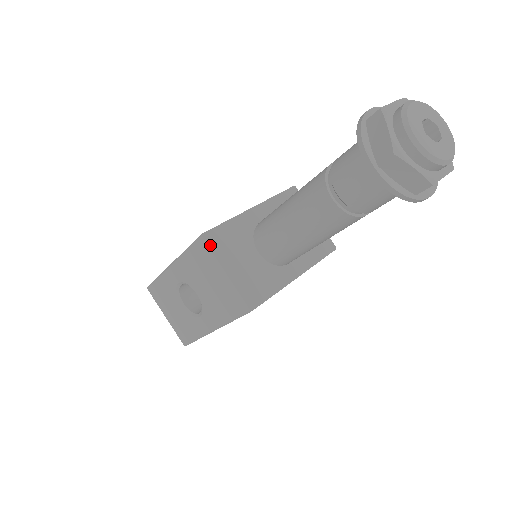
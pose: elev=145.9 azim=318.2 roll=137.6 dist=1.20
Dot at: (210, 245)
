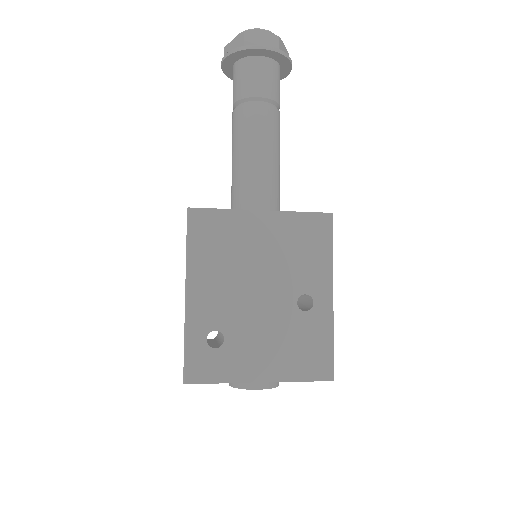
Dot at: occluded
